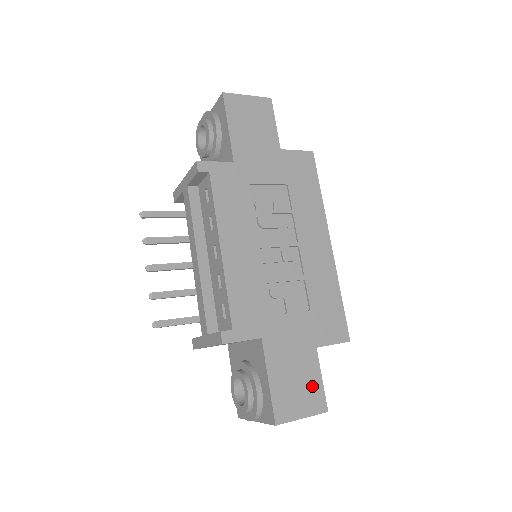
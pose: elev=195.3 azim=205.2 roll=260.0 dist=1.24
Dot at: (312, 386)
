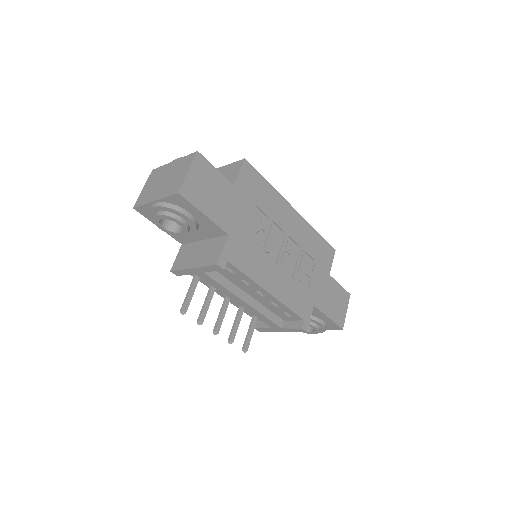
Dot at: (340, 294)
